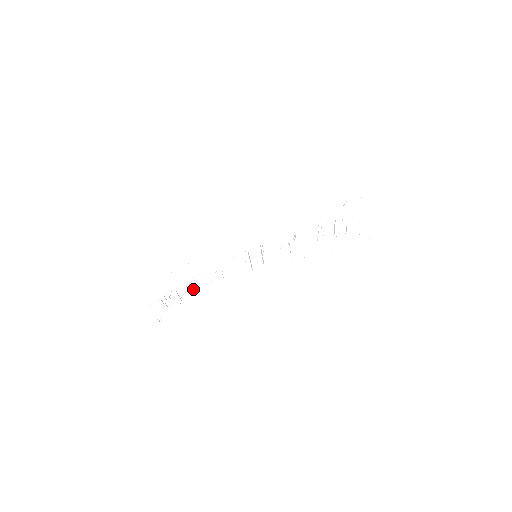
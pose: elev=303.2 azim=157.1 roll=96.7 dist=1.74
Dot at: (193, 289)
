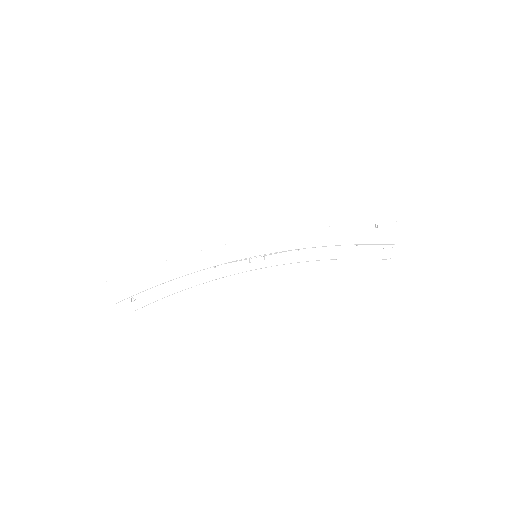
Dot at: occluded
